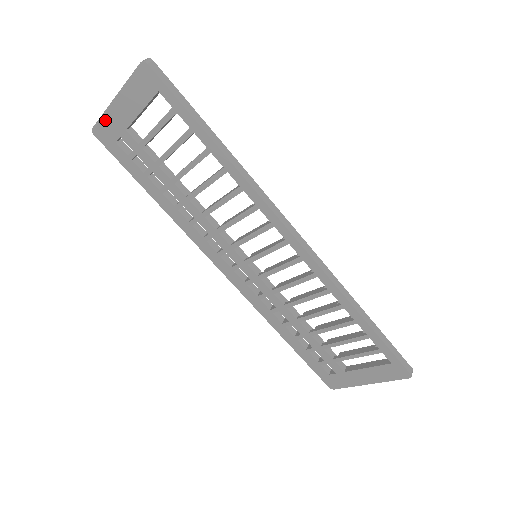
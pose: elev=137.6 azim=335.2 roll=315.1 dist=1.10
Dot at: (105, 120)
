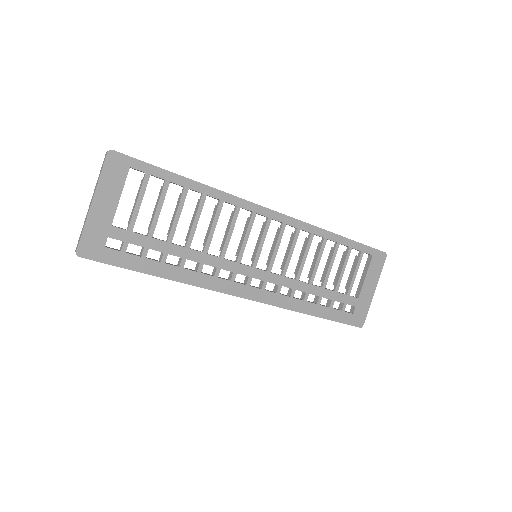
Dot at: (88, 231)
